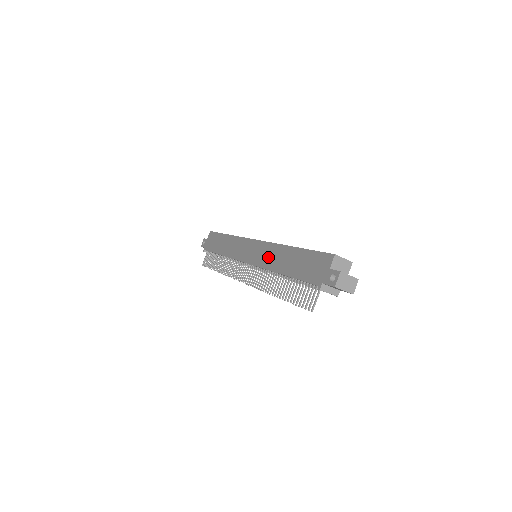
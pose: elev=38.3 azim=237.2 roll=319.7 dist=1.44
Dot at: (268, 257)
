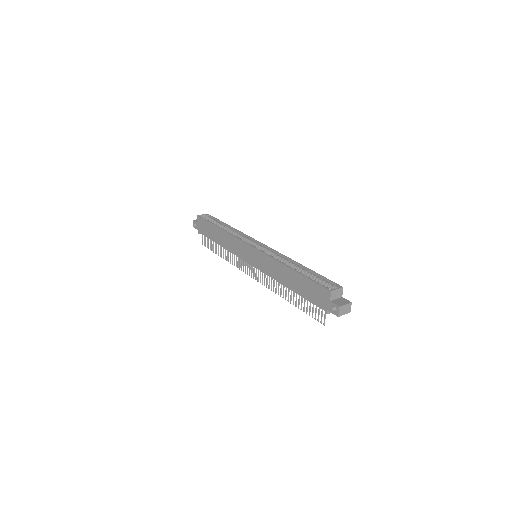
Dot at: (271, 269)
